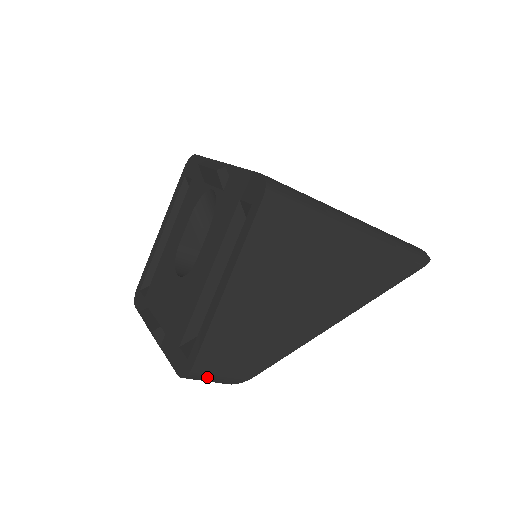
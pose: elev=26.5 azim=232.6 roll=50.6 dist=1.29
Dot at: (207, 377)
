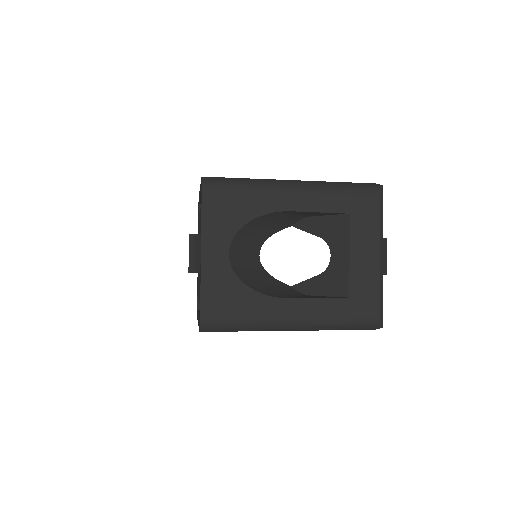
Dot at: occluded
